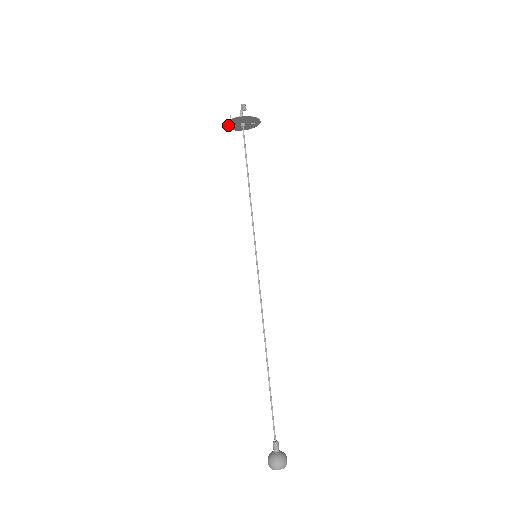
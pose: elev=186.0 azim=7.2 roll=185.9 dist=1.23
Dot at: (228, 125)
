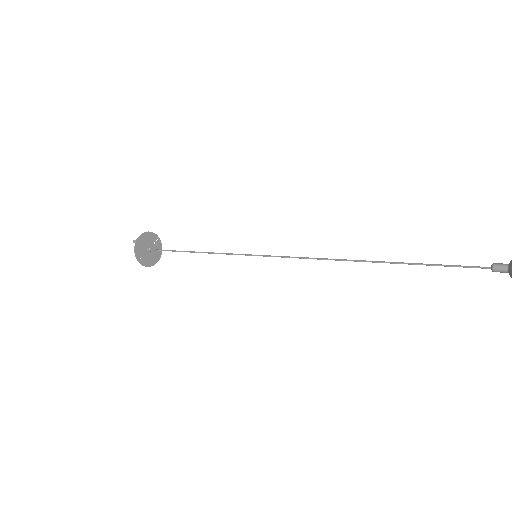
Dot at: (141, 261)
